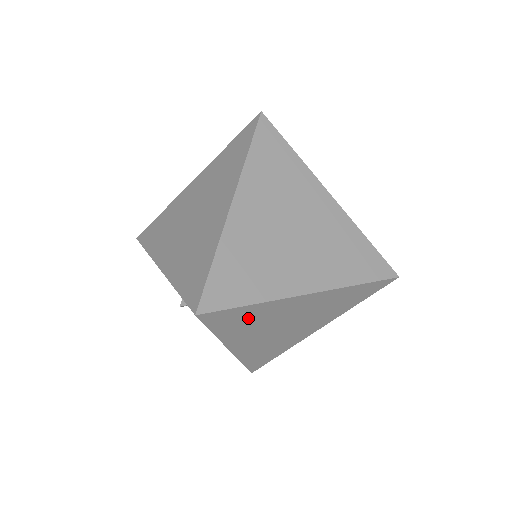
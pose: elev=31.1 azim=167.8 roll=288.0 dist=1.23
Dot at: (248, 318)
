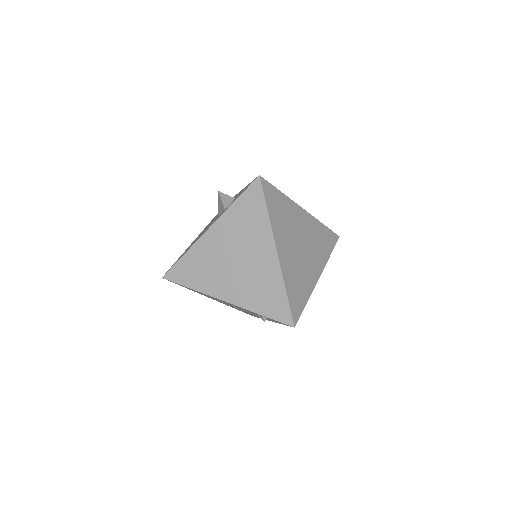
Dot at: occluded
